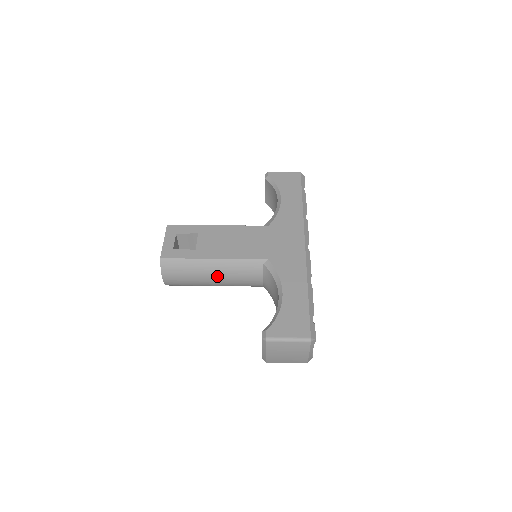
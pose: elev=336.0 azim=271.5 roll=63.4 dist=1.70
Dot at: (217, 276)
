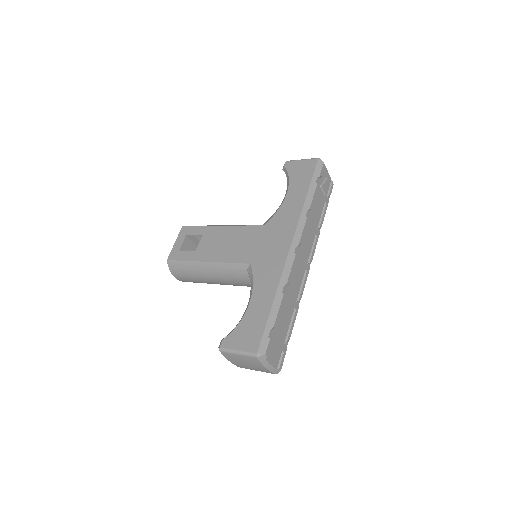
Dot at: (213, 277)
